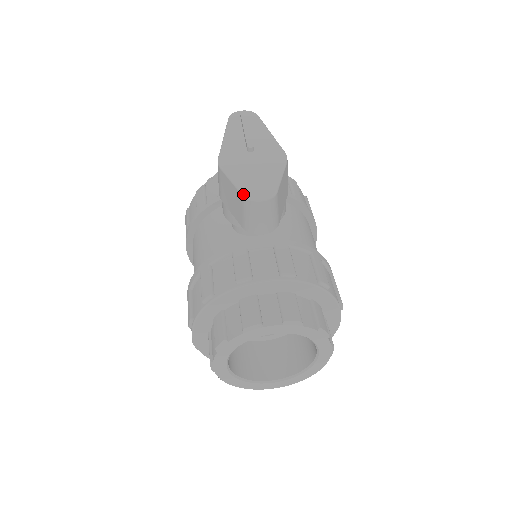
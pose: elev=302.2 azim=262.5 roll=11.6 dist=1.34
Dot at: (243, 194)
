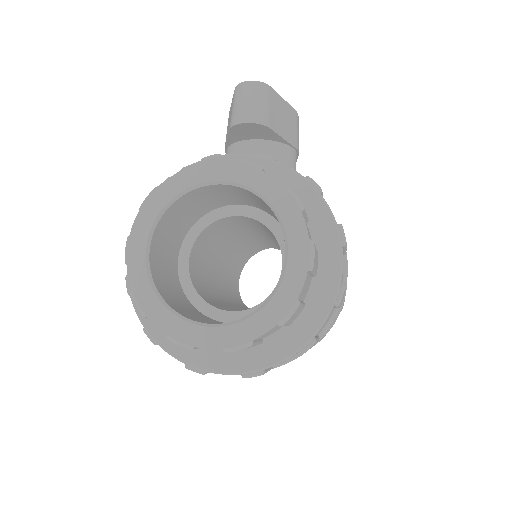
Dot at: (236, 87)
